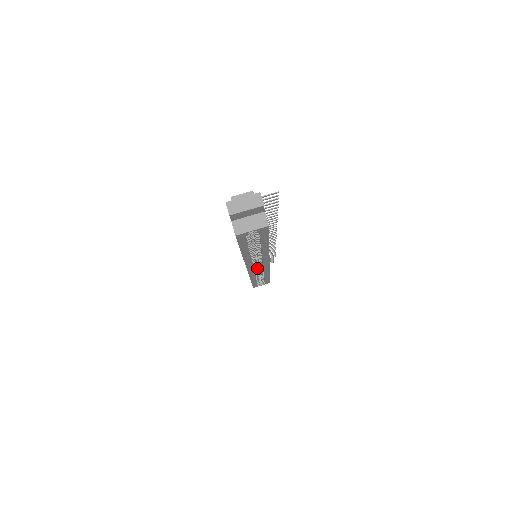
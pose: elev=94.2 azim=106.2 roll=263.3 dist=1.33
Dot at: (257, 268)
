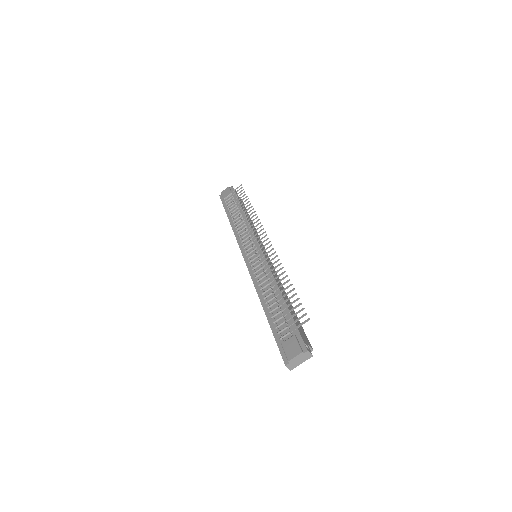
Dot at: occluded
